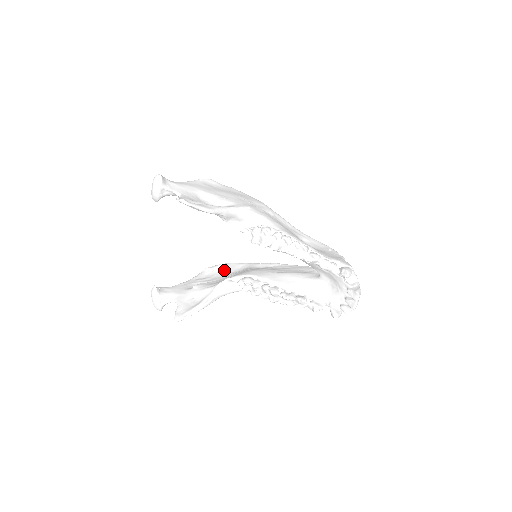
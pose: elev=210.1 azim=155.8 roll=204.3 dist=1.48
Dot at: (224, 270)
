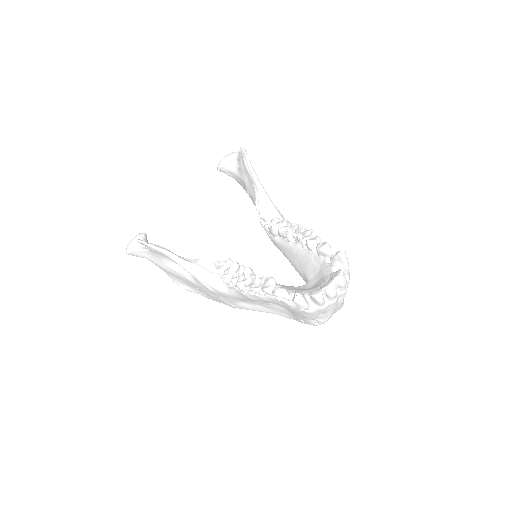
Dot at: occluded
